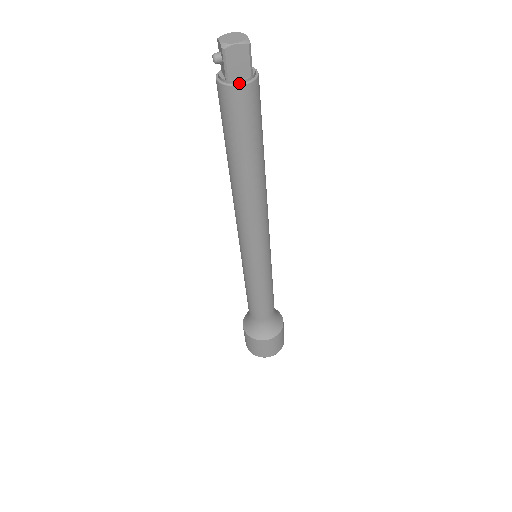
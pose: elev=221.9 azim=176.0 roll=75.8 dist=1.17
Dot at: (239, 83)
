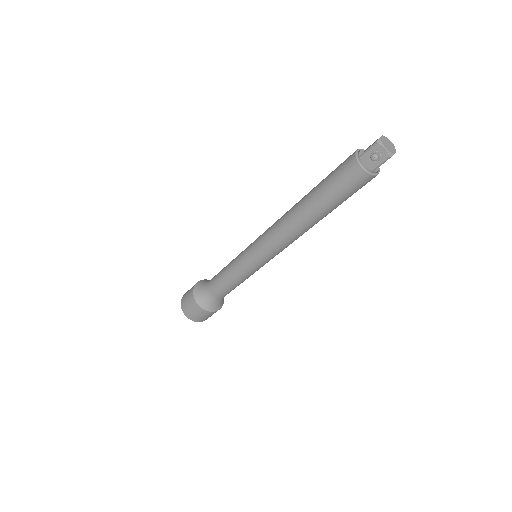
Dot at: (378, 173)
